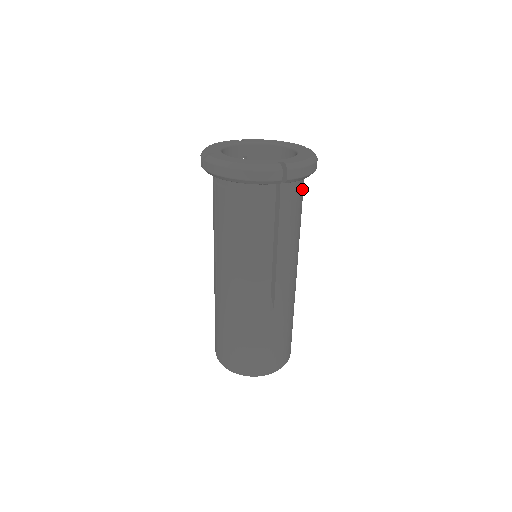
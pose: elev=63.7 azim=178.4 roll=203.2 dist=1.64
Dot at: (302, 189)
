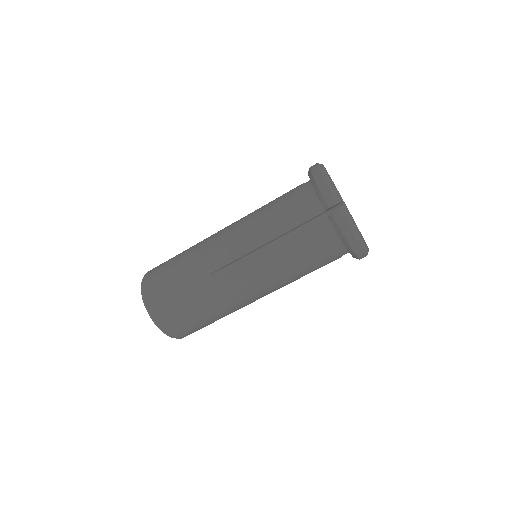
Dot at: (331, 250)
